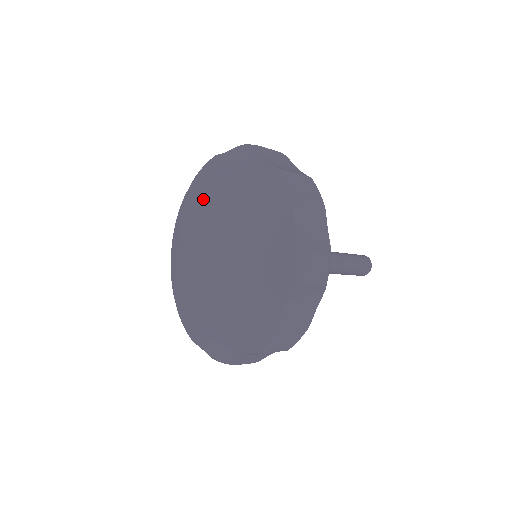
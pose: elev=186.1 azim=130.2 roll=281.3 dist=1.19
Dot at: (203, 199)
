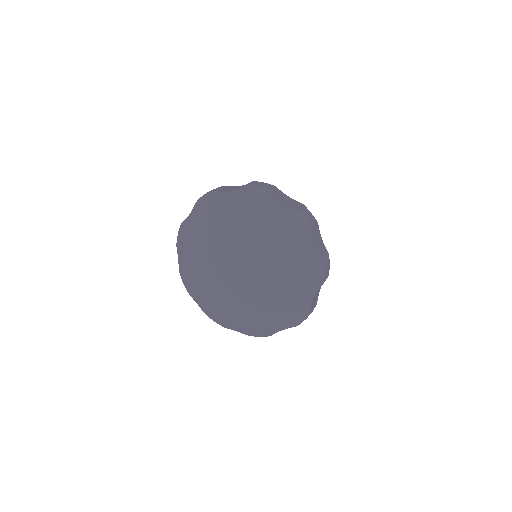
Dot at: (201, 251)
